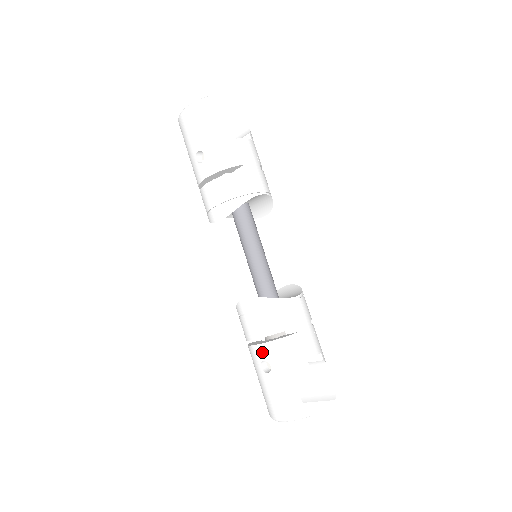
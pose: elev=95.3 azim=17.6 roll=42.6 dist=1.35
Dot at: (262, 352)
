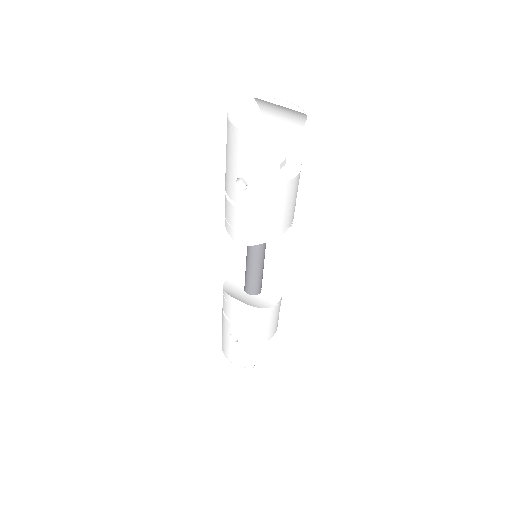
Dot at: (235, 331)
